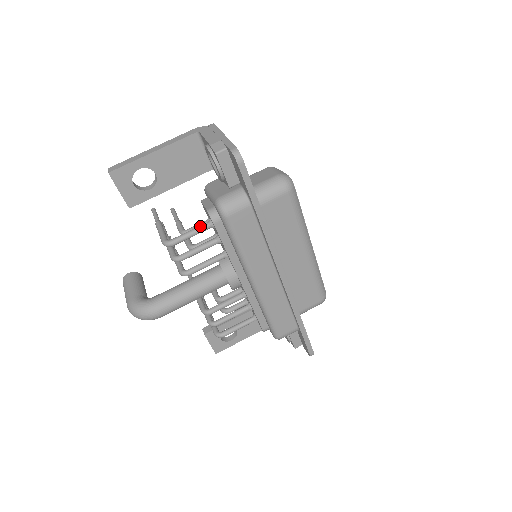
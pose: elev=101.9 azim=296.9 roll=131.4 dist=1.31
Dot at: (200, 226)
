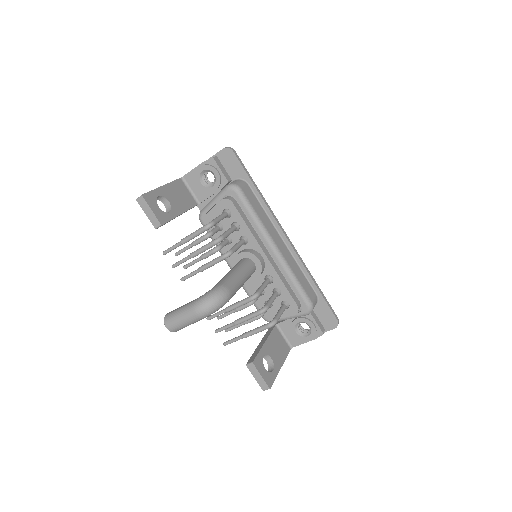
Dot at: (222, 213)
